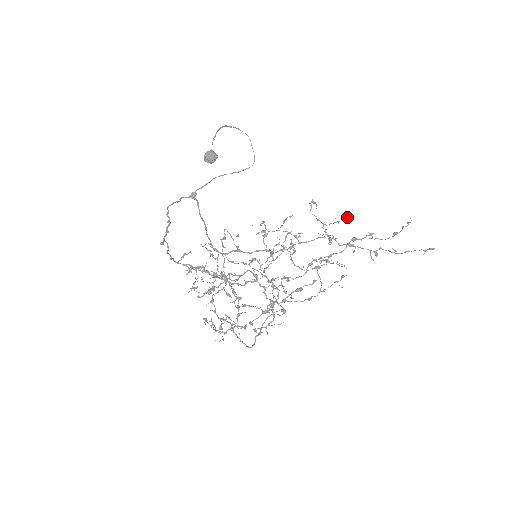
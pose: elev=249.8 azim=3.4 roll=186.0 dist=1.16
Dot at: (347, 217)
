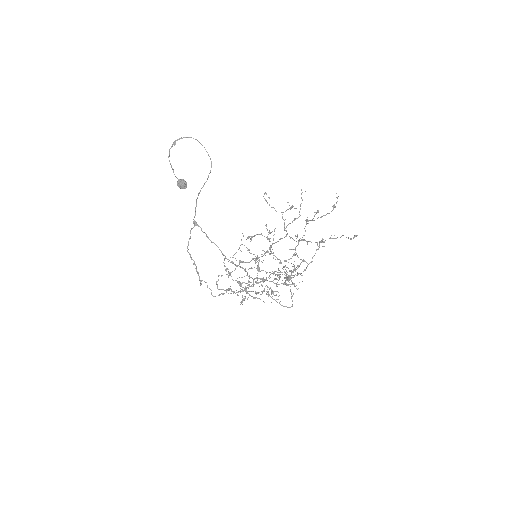
Dot at: (292, 207)
